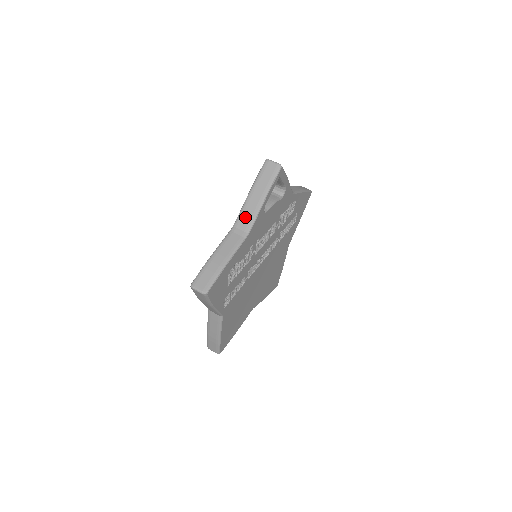
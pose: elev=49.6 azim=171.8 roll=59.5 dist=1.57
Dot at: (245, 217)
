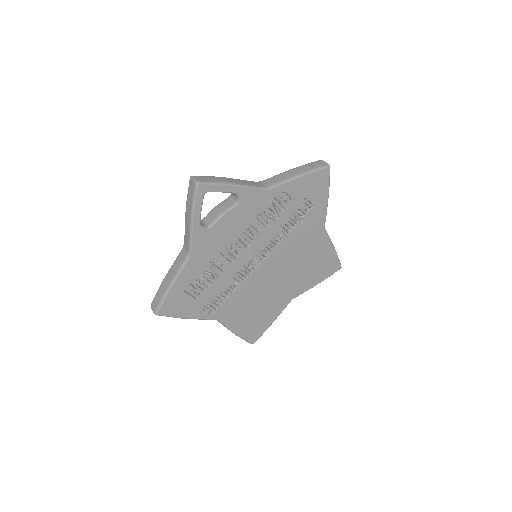
Dot at: (186, 238)
